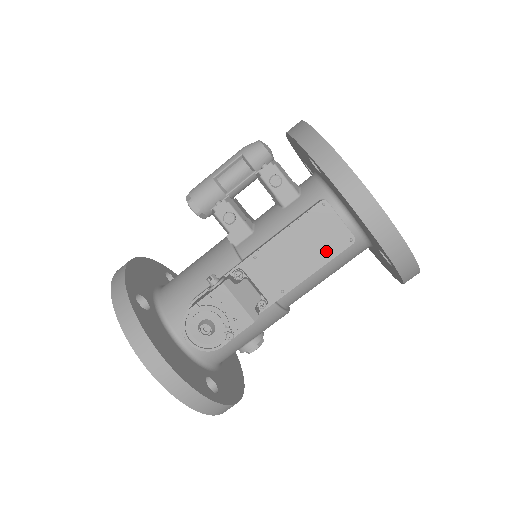
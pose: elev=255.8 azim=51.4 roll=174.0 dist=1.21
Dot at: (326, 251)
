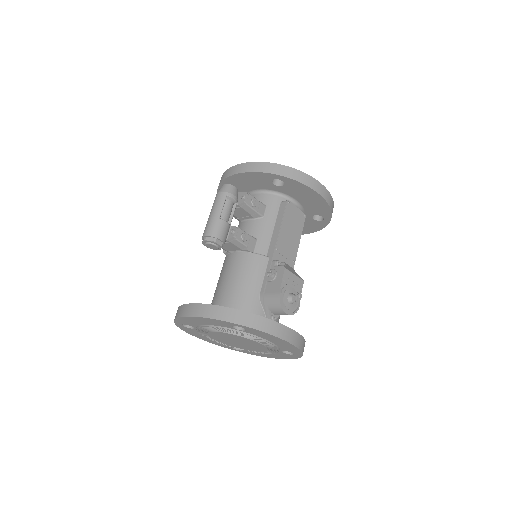
Dot at: (299, 228)
